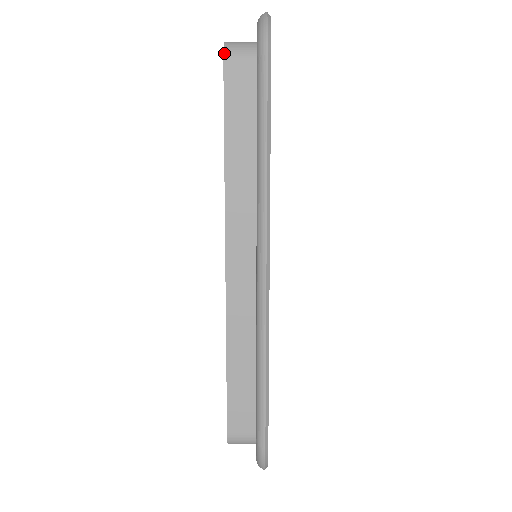
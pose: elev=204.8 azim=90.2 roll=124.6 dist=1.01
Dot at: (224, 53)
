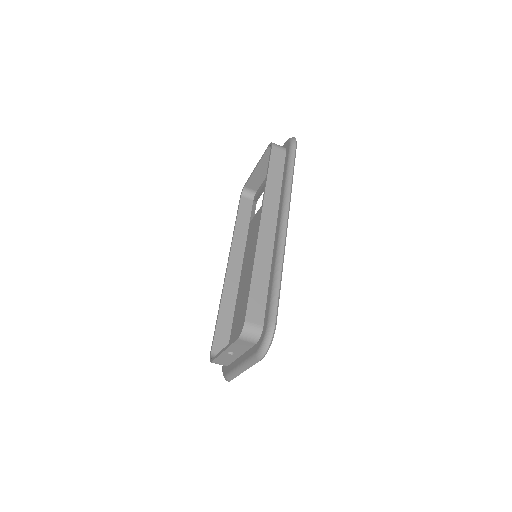
Dot at: (272, 143)
